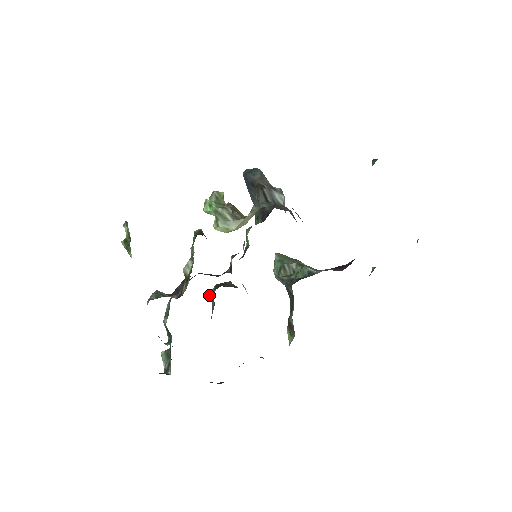
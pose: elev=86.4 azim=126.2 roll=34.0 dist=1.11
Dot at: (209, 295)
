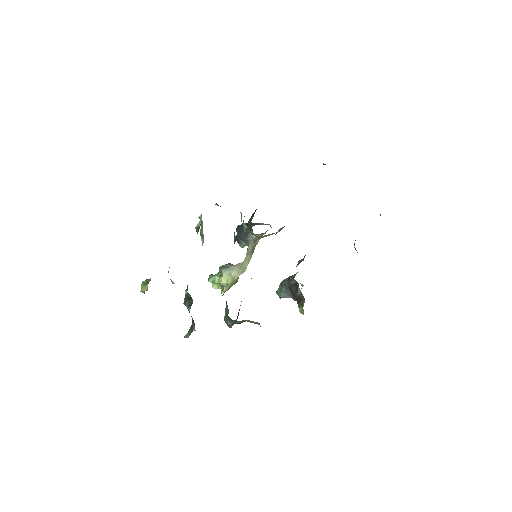
Dot at: (222, 295)
